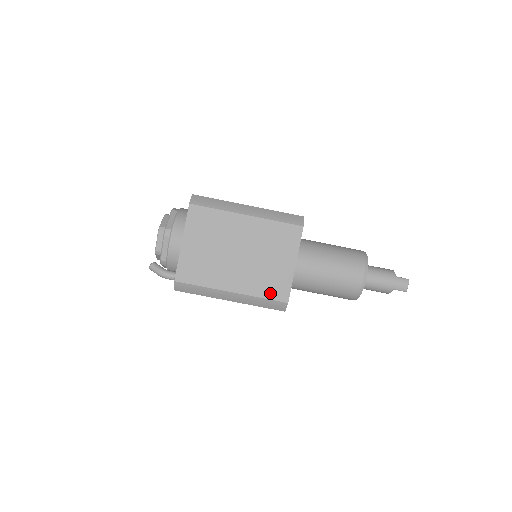
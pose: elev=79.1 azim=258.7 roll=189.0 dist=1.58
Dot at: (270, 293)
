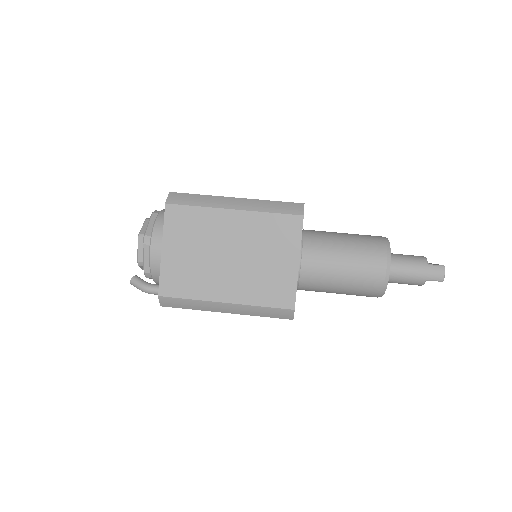
Dot at: (272, 300)
